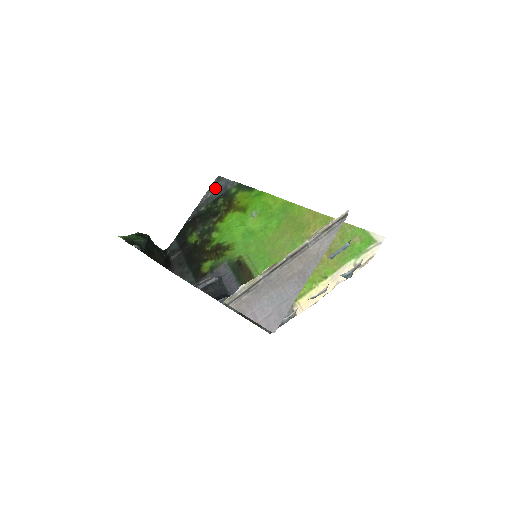
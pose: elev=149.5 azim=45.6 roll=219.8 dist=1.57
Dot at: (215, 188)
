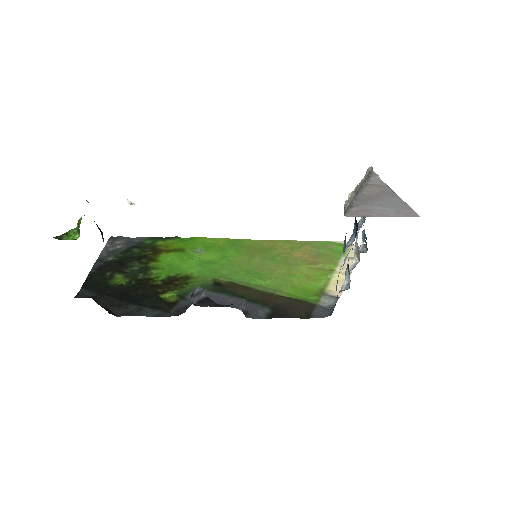
Dot at: (116, 244)
